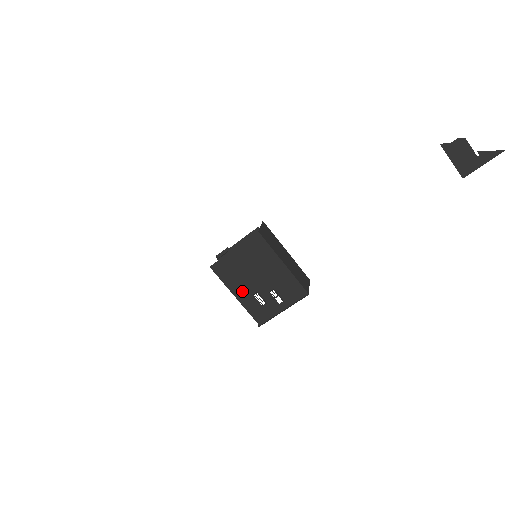
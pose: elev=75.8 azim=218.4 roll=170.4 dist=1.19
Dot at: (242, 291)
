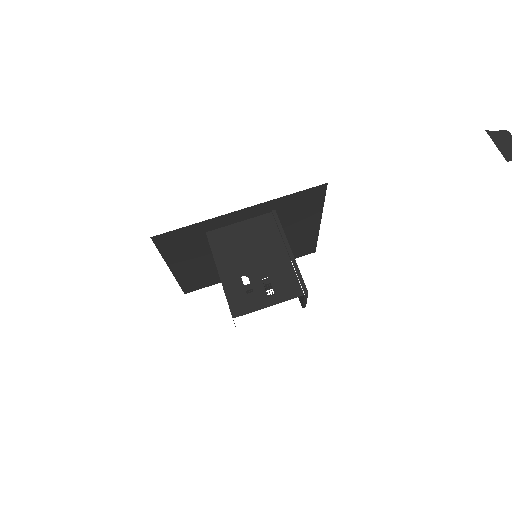
Dot at: (230, 269)
